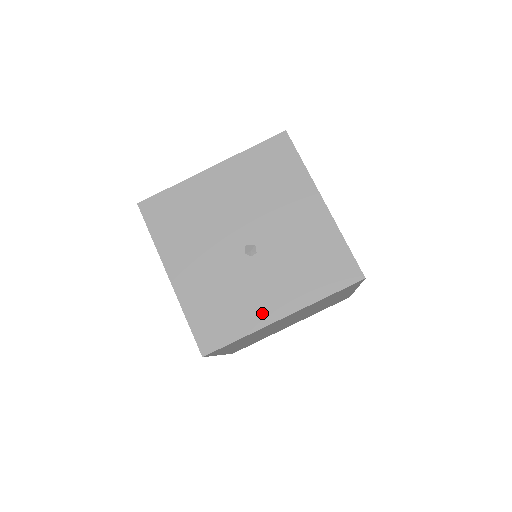
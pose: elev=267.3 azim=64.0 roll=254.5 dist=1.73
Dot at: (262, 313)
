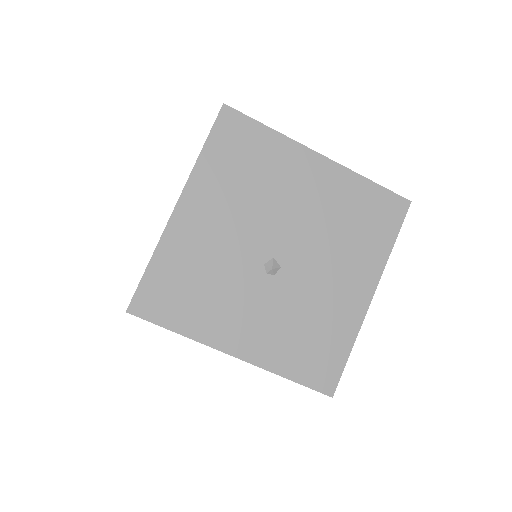
Dot at: (221, 332)
